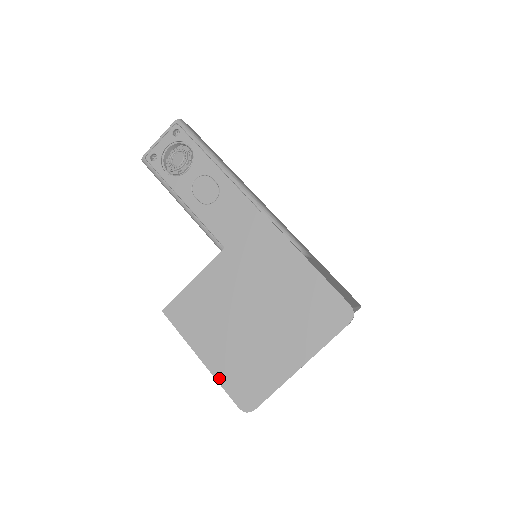
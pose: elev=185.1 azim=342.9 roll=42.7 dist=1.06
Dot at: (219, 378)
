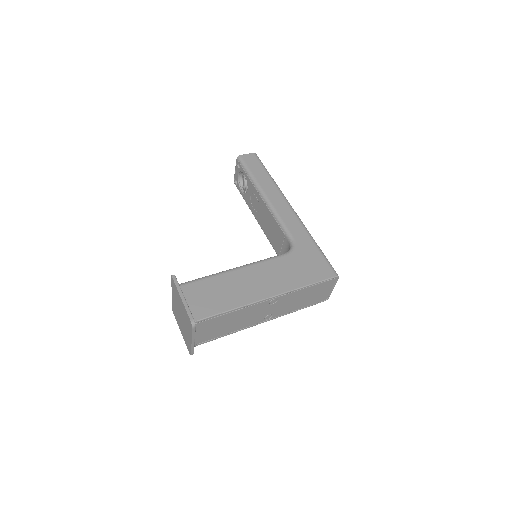
Dot at: (184, 340)
